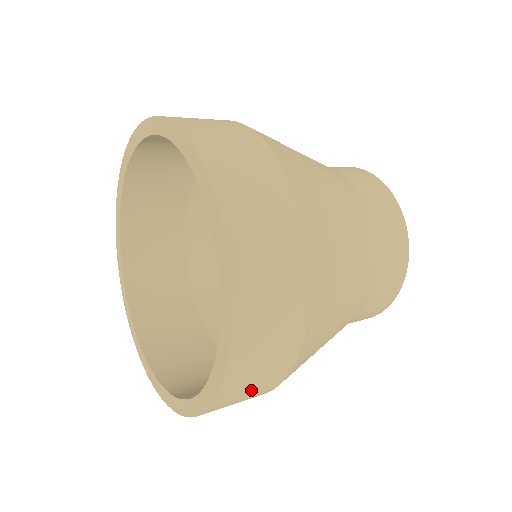
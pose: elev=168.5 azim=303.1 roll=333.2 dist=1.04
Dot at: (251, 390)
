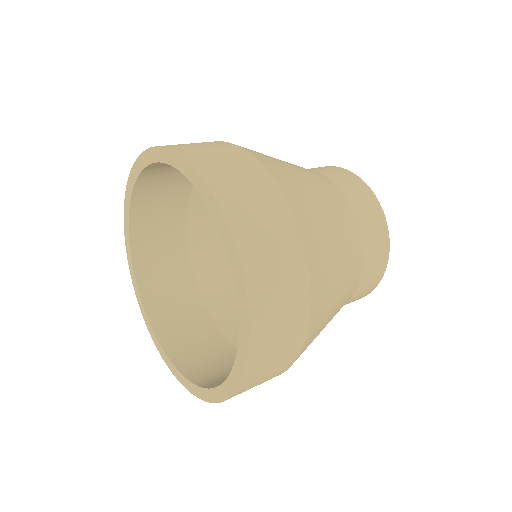
Dot at: (264, 379)
